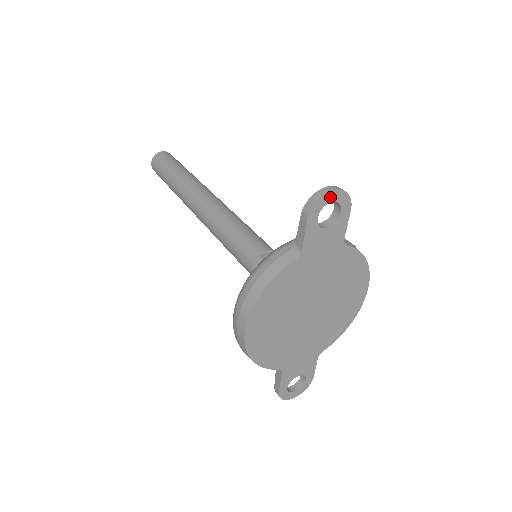
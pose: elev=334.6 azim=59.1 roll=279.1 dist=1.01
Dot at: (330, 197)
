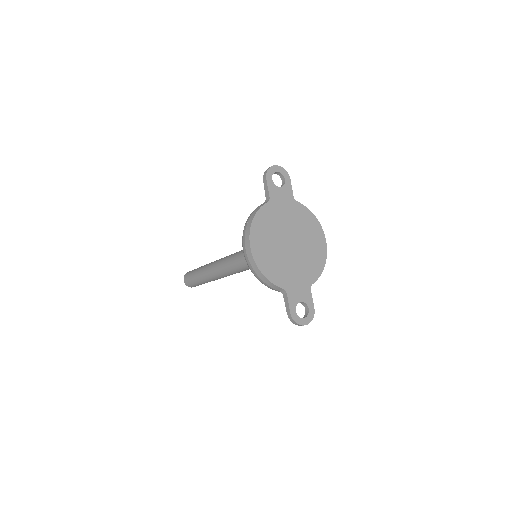
Dot at: (275, 169)
